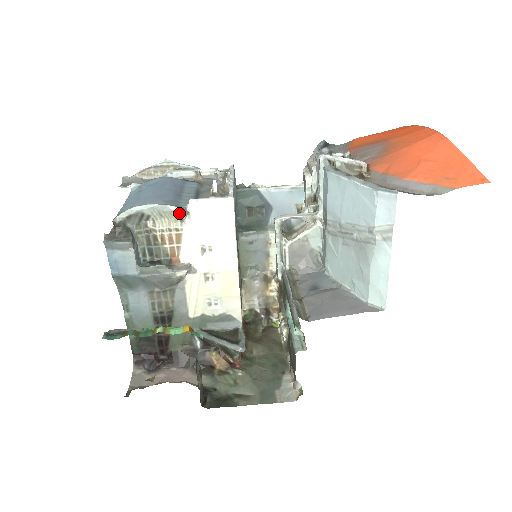
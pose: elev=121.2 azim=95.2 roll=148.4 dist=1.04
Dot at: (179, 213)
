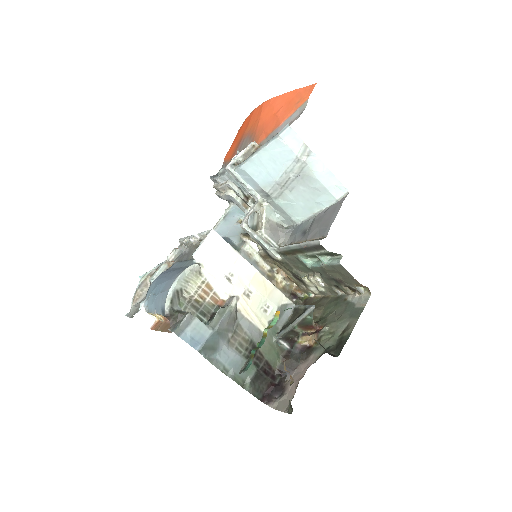
Dot at: (195, 269)
